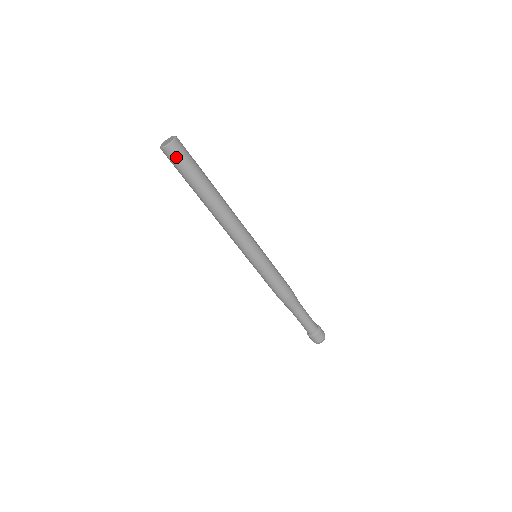
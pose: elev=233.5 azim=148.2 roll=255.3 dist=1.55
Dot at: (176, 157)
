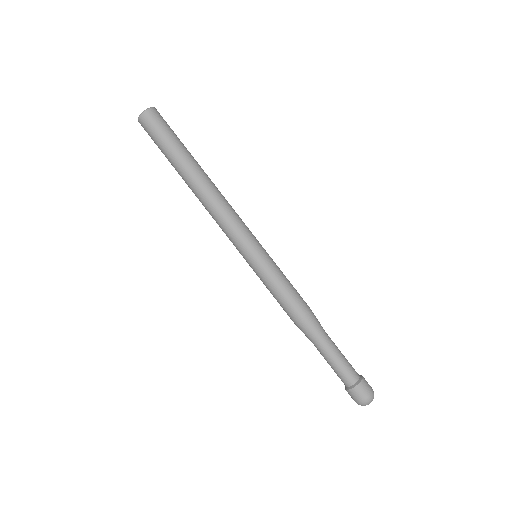
Dot at: (153, 124)
